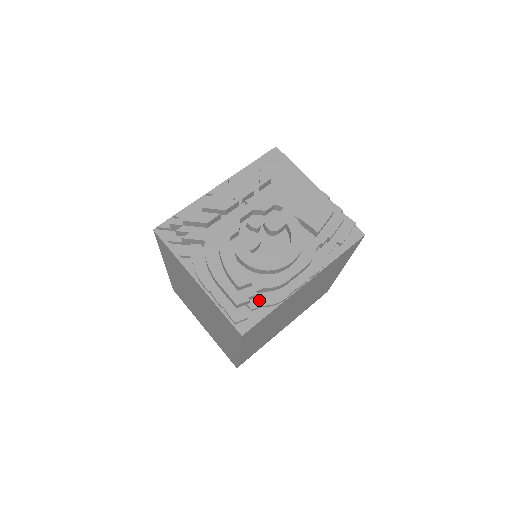
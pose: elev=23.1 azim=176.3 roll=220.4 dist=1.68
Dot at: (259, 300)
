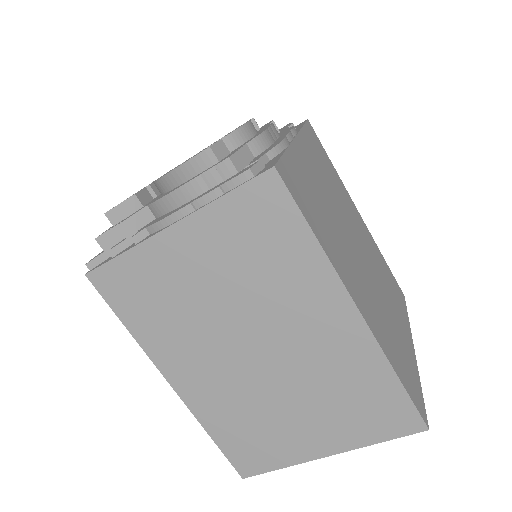
Dot at: (257, 158)
